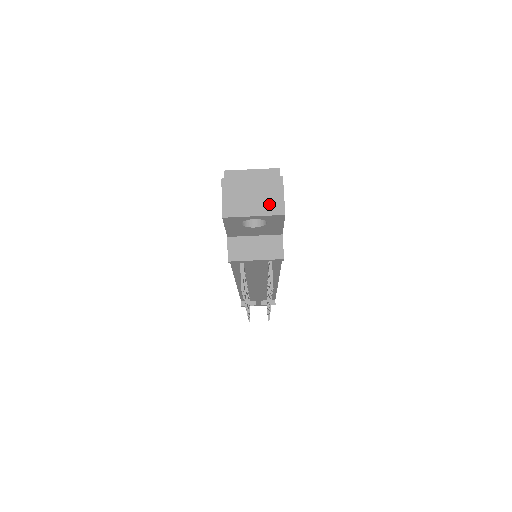
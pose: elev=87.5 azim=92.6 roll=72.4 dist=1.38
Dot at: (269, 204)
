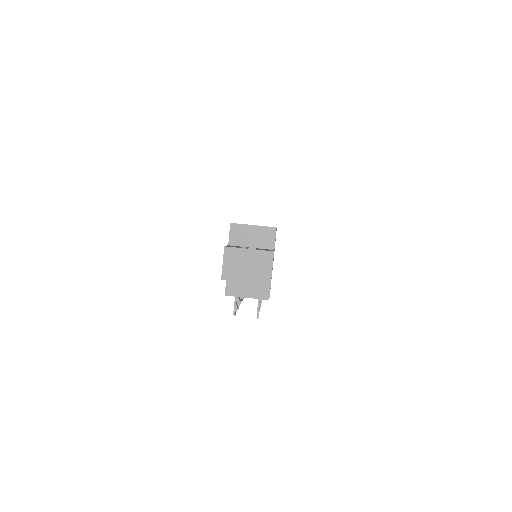
Dot at: (259, 274)
